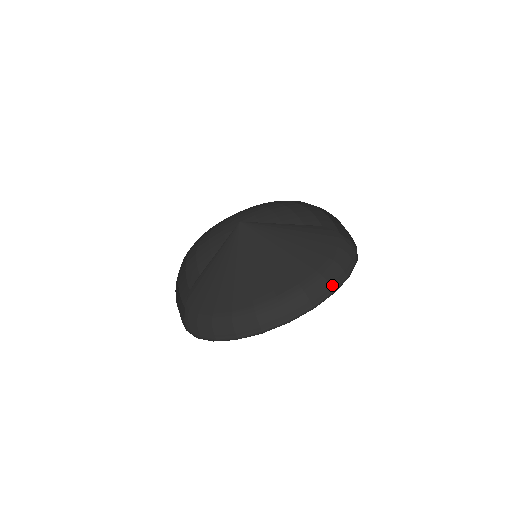
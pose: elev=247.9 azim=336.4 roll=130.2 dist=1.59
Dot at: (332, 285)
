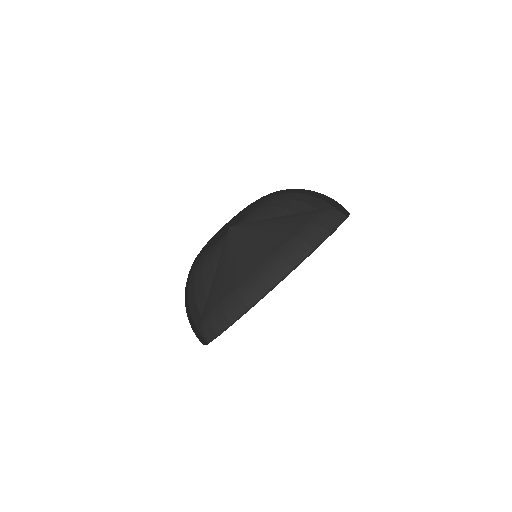
Dot at: (270, 283)
